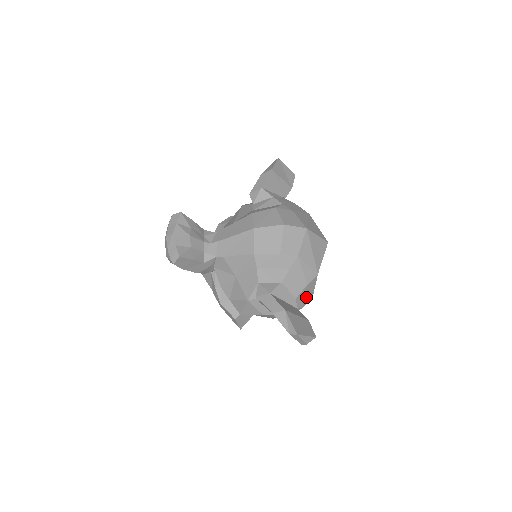
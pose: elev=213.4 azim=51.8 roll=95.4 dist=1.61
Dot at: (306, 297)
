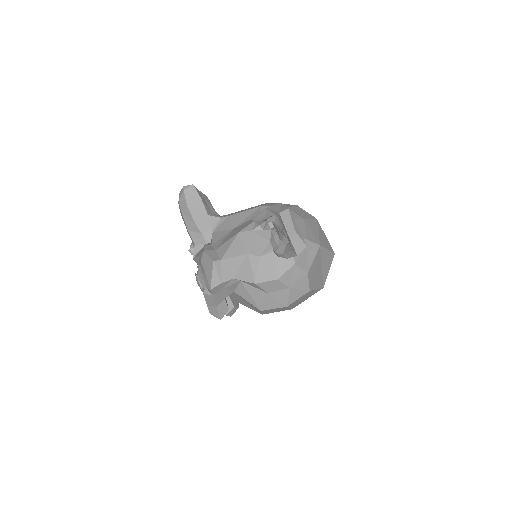
Dot at: (302, 256)
